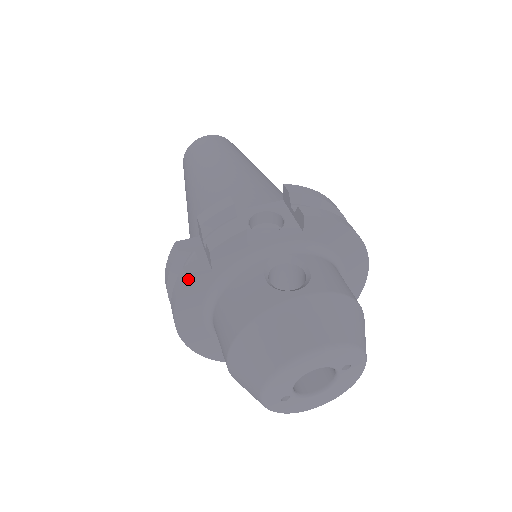
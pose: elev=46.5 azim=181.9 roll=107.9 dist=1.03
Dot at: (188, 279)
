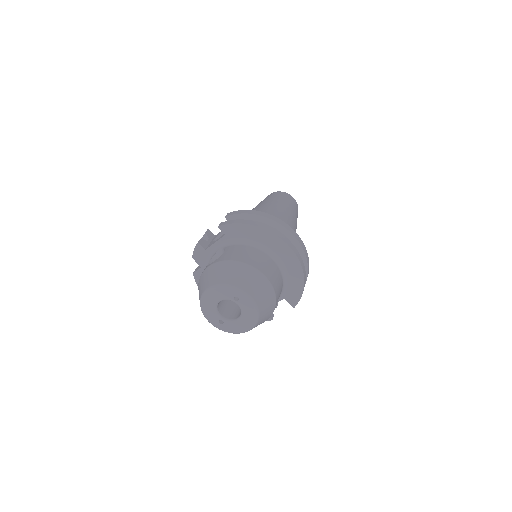
Dot at: (194, 273)
